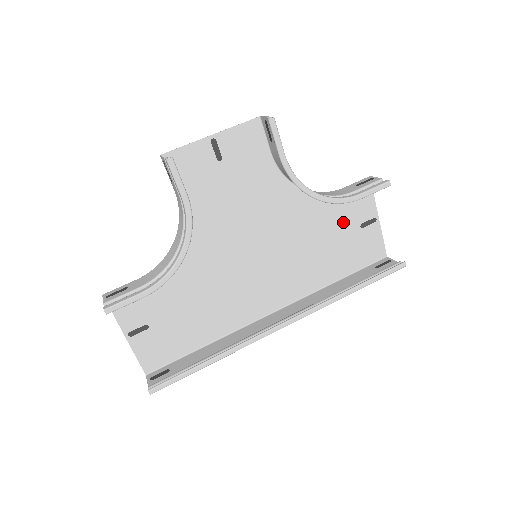
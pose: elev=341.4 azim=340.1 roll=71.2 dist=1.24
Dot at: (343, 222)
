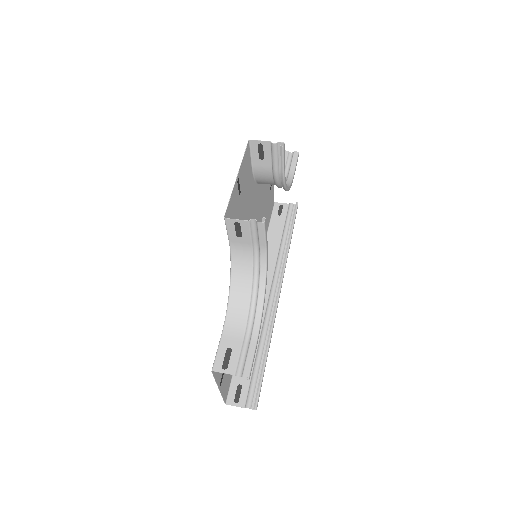
Dot at: (266, 194)
